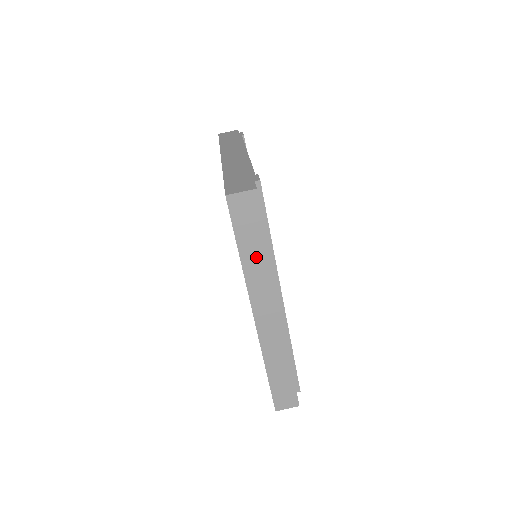
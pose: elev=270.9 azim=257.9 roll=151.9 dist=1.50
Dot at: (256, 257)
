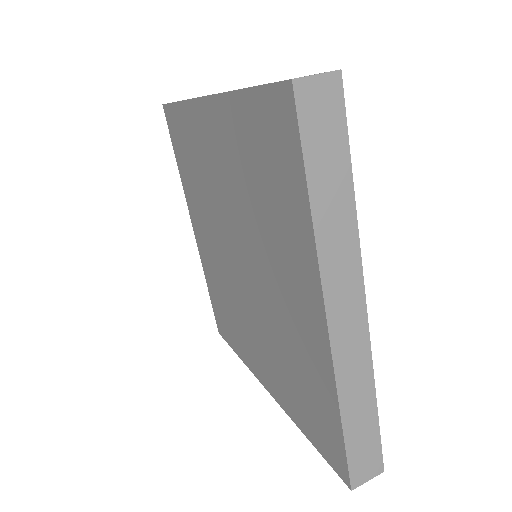
Dot at: (335, 204)
